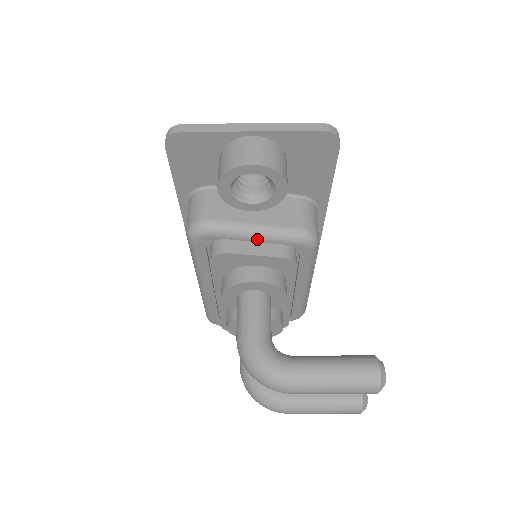
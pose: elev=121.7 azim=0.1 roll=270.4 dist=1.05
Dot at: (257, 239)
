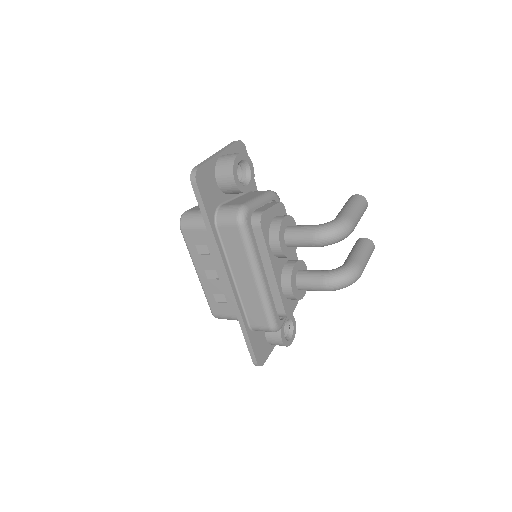
Dot at: (263, 203)
